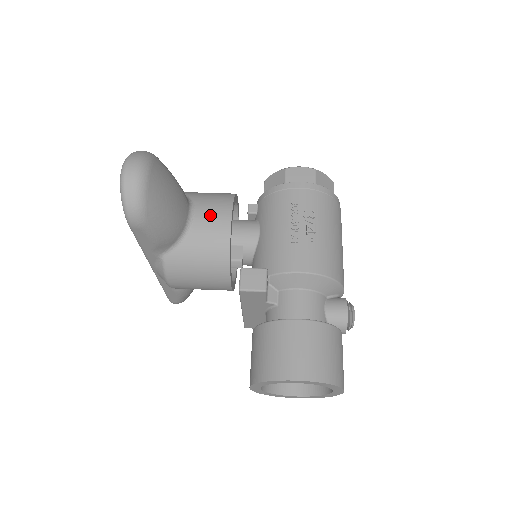
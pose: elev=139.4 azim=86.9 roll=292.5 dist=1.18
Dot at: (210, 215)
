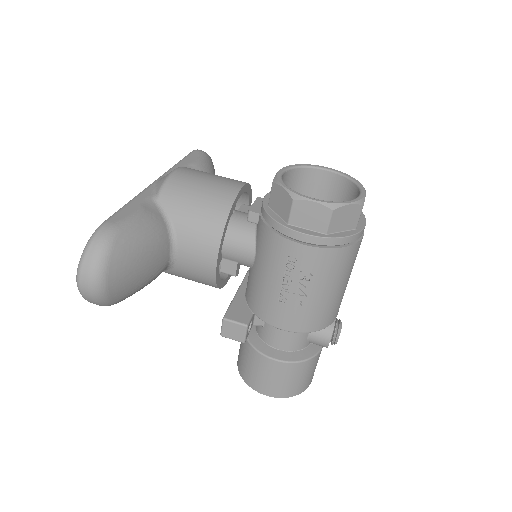
Dot at: (194, 257)
